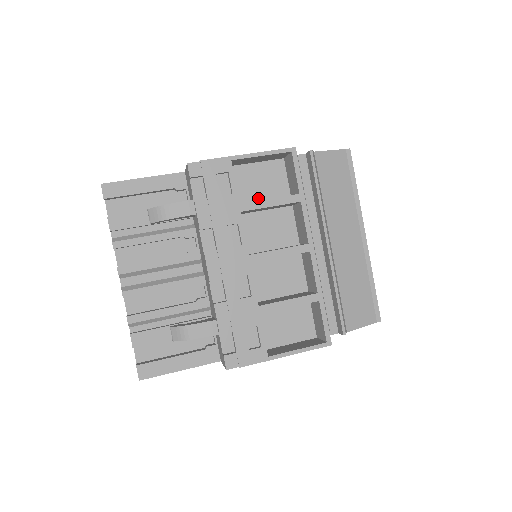
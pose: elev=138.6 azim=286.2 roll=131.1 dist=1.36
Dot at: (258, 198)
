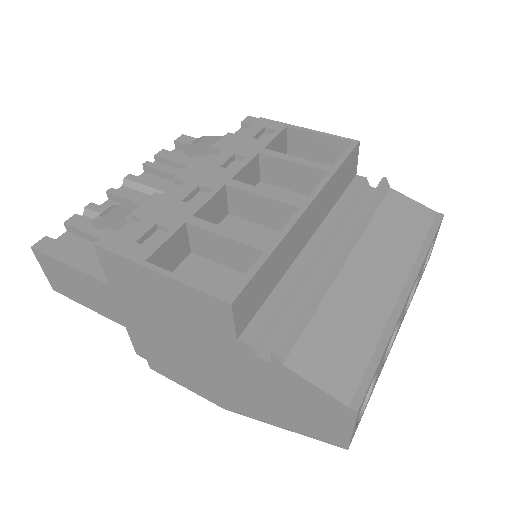
Dot at: occluded
